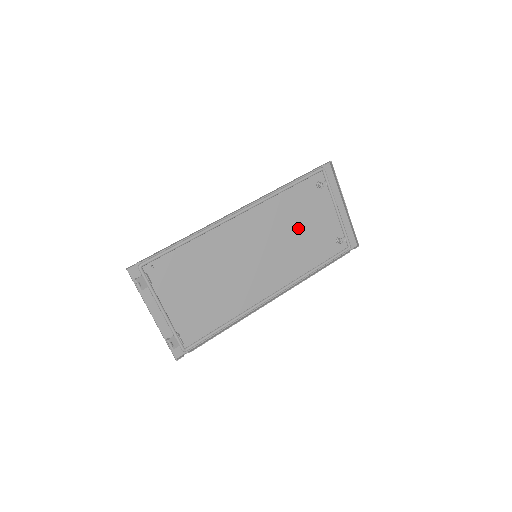
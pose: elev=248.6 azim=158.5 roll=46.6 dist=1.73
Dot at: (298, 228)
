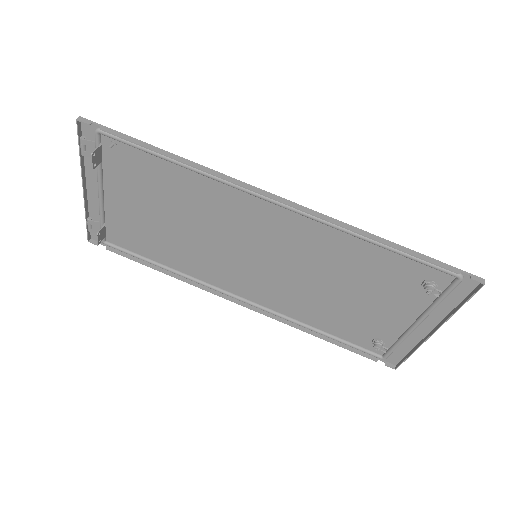
Dot at: (341, 286)
